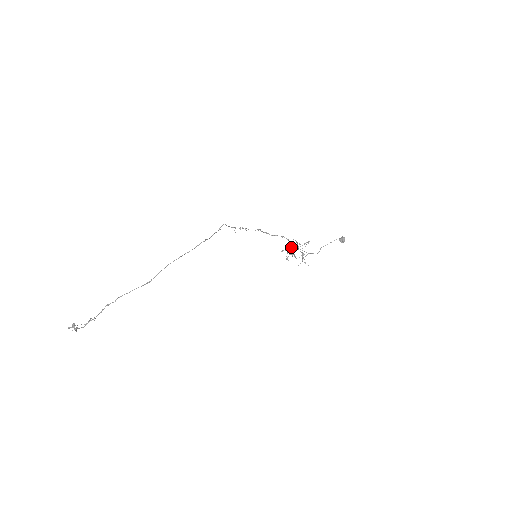
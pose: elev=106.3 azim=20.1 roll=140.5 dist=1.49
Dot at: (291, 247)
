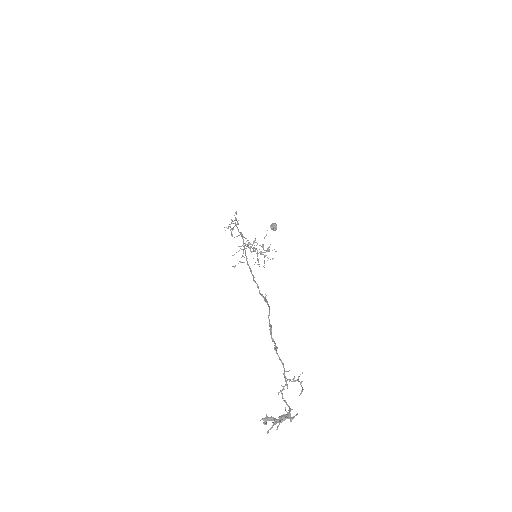
Dot at: (257, 244)
